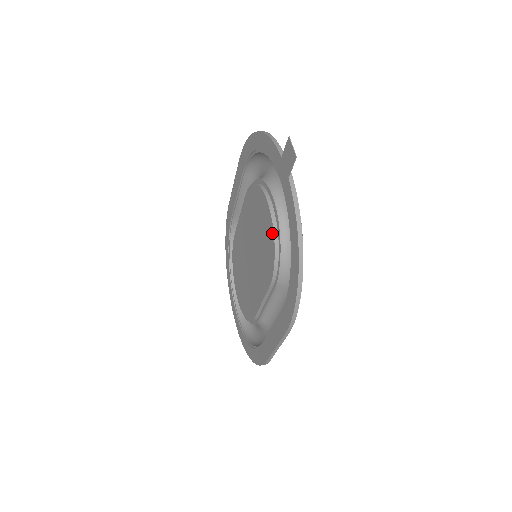
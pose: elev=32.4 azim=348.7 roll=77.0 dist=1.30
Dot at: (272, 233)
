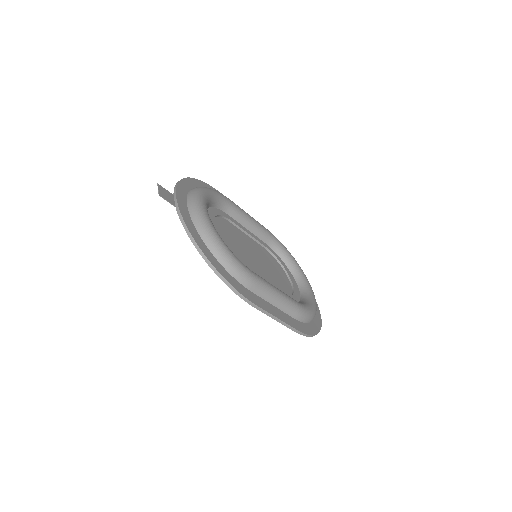
Dot at: occluded
